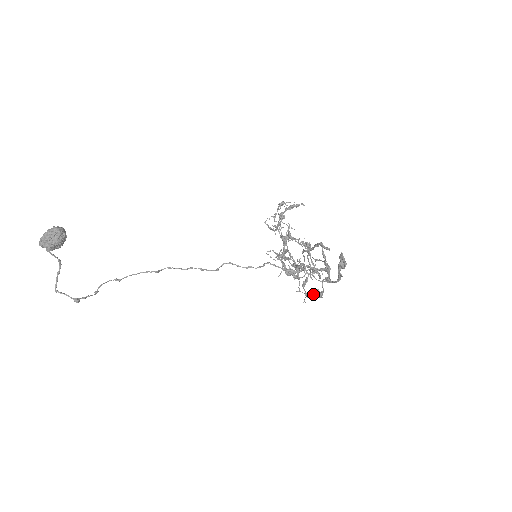
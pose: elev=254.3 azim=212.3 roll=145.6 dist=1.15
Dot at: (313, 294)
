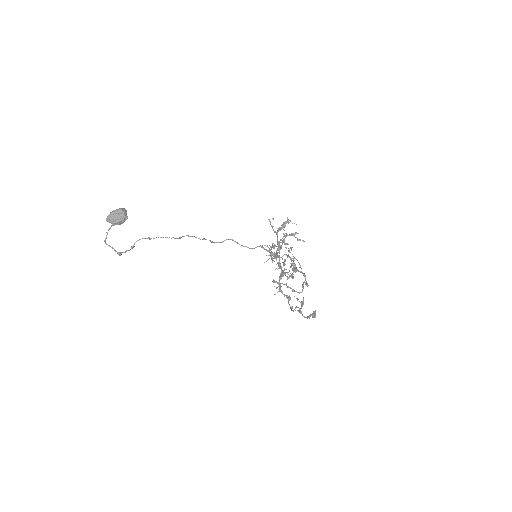
Dot at: (285, 295)
